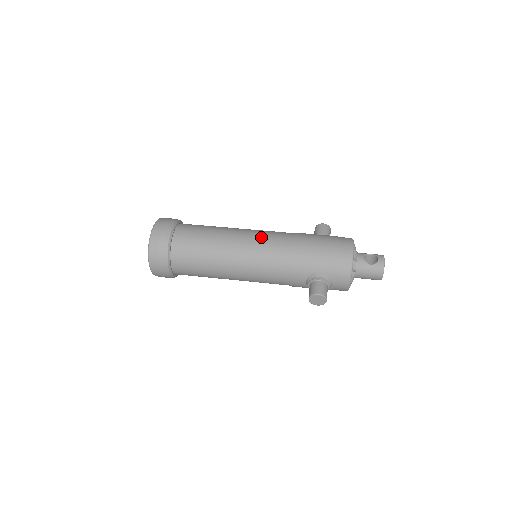
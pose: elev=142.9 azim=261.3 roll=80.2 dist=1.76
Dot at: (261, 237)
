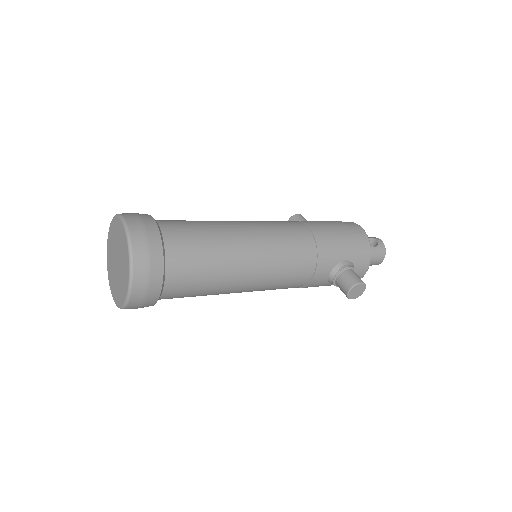
Dot at: (272, 226)
